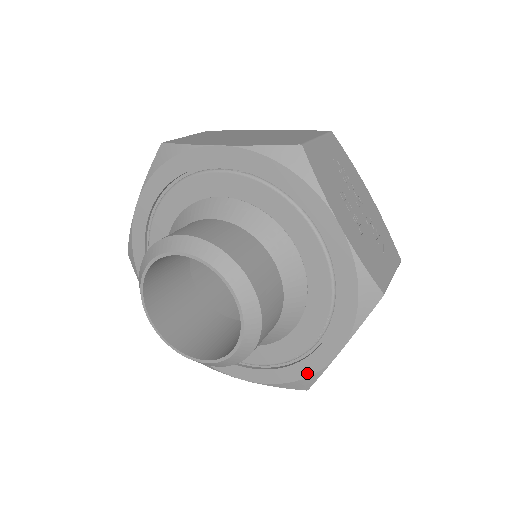
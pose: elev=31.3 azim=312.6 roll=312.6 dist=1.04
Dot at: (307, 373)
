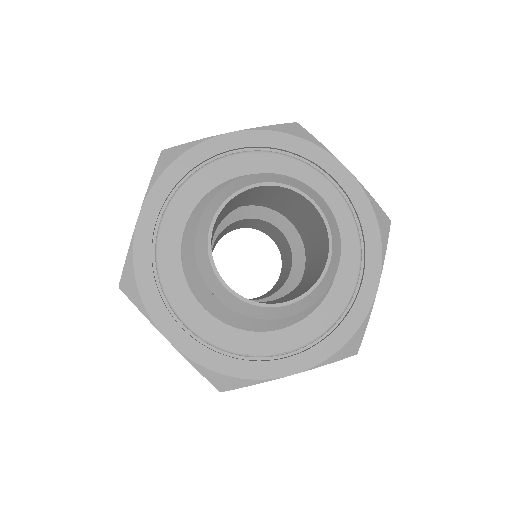
Dot at: (247, 375)
